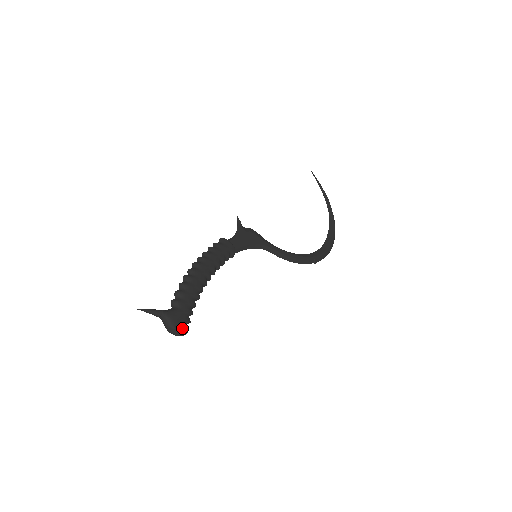
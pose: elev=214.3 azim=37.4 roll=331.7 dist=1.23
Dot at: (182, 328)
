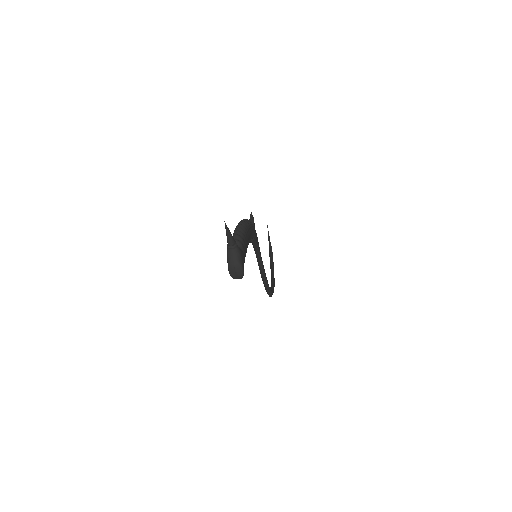
Dot at: occluded
